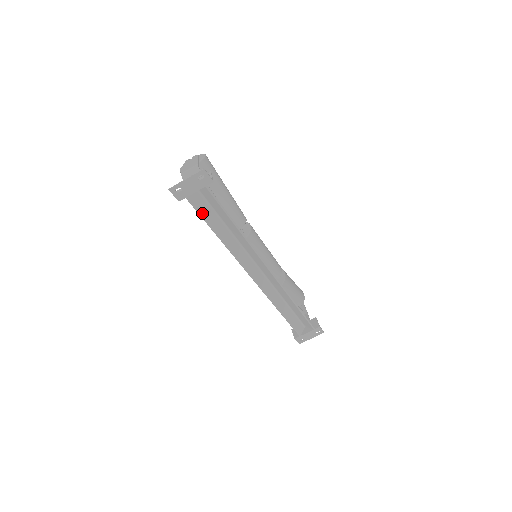
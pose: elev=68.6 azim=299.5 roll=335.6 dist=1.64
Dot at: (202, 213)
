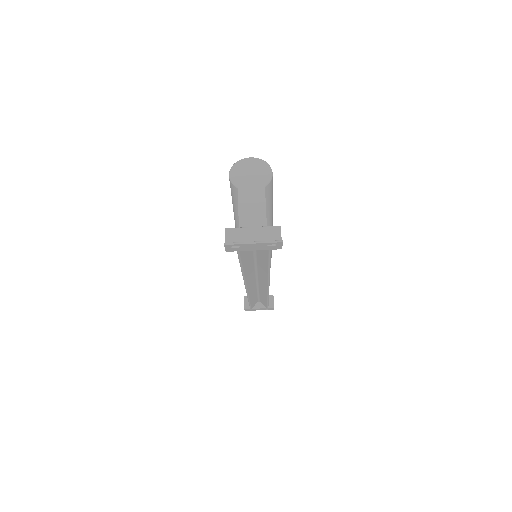
Dot at: (243, 258)
